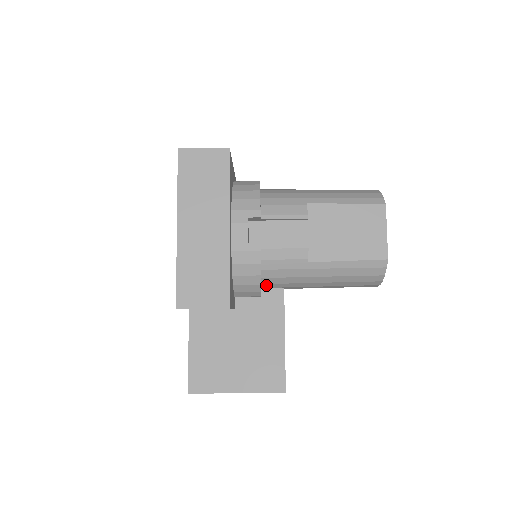
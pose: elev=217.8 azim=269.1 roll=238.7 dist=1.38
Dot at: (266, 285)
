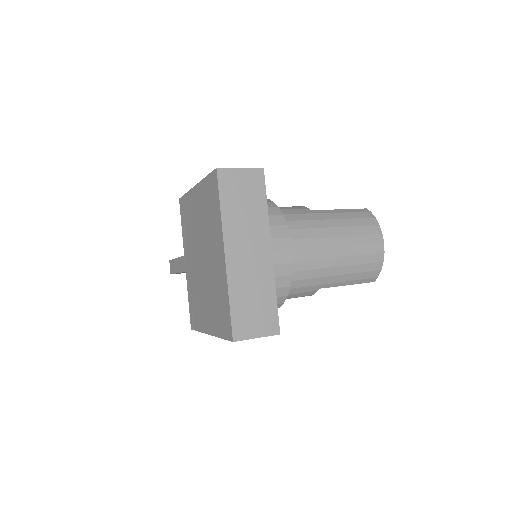
Dot at: occluded
